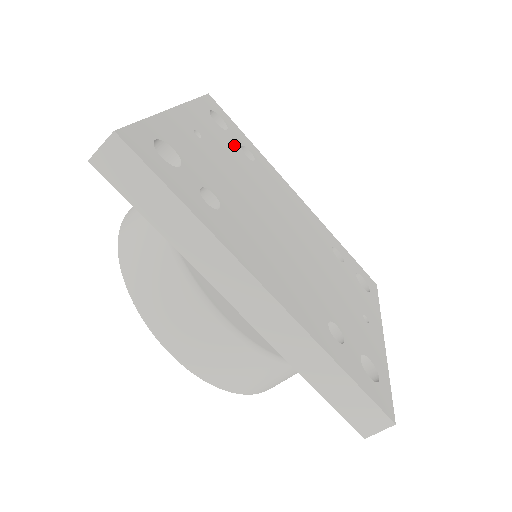
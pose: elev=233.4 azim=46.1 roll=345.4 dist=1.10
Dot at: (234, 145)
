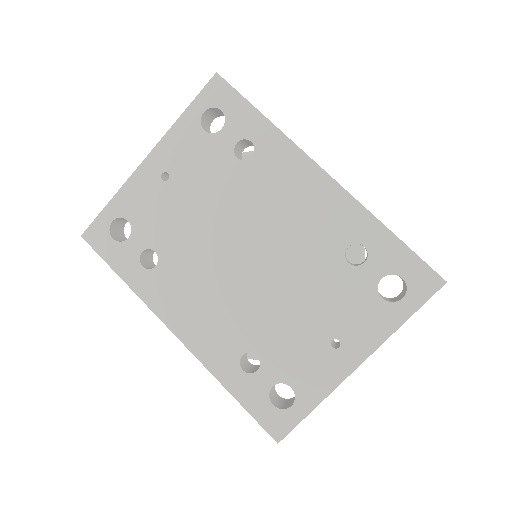
Dot at: (221, 152)
